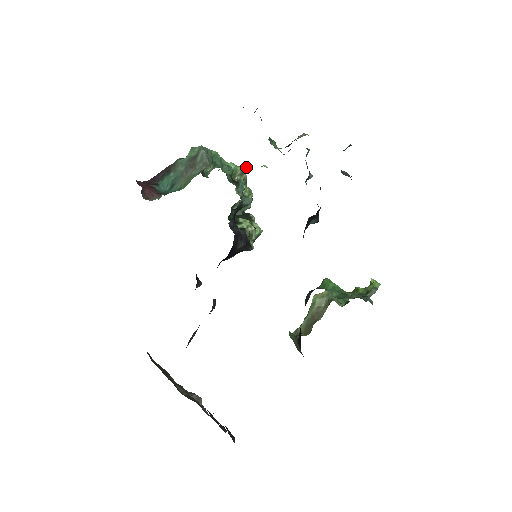
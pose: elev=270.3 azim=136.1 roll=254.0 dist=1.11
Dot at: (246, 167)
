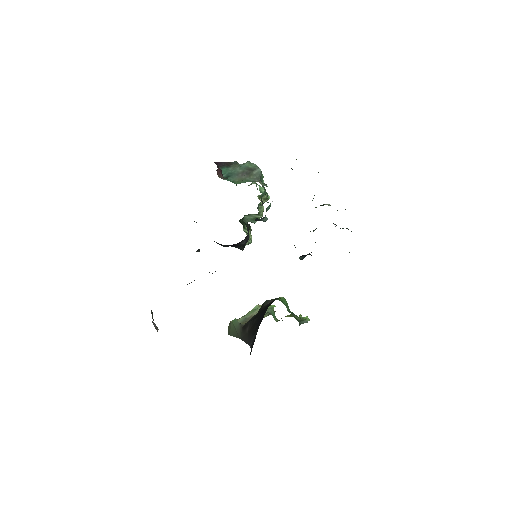
Dot at: occluded
